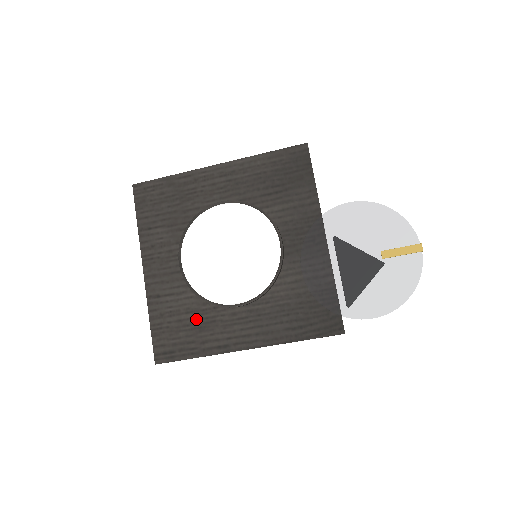
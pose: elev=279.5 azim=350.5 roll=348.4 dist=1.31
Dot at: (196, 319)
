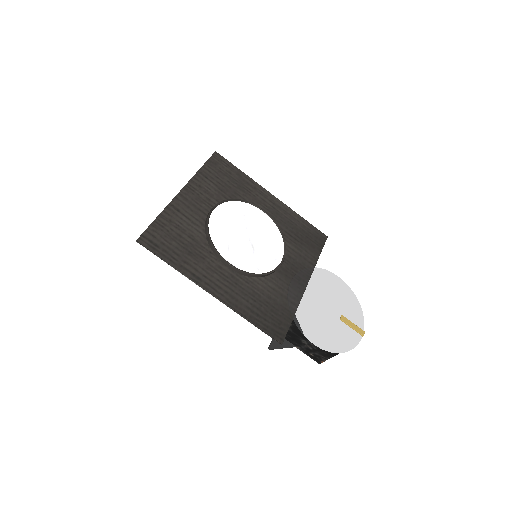
Dot at: (192, 246)
